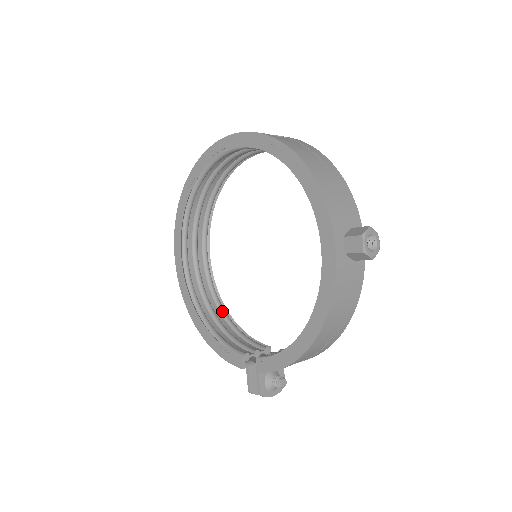
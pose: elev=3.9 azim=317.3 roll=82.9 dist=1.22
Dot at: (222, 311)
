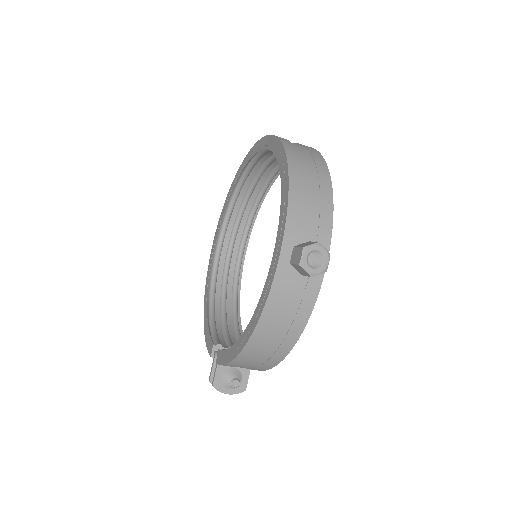
Dot at: (234, 305)
